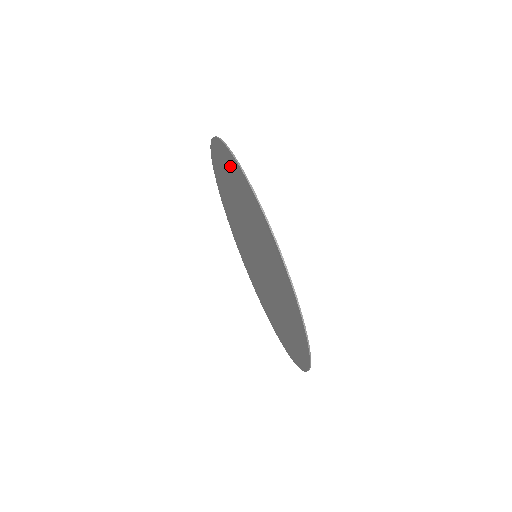
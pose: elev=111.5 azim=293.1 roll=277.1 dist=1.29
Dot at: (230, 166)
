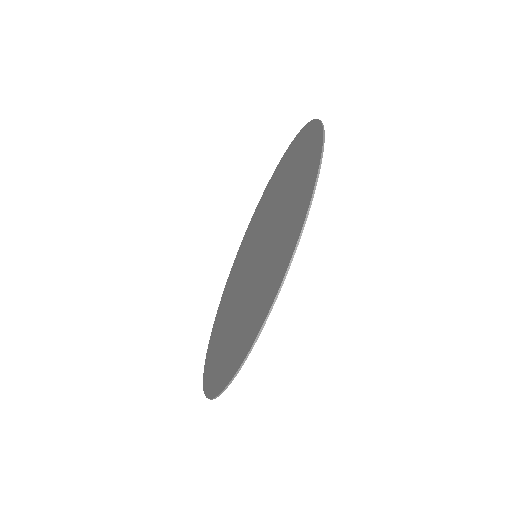
Dot at: (291, 234)
